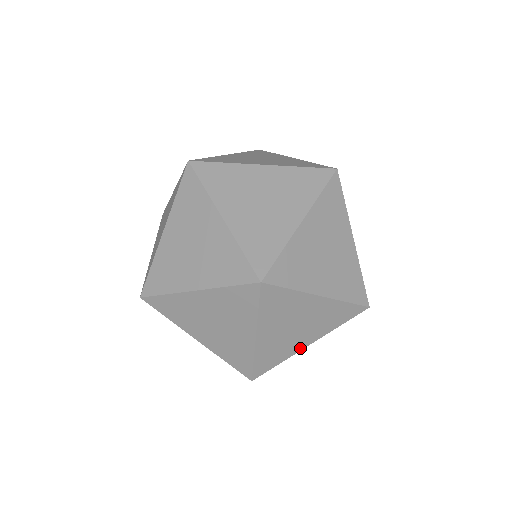
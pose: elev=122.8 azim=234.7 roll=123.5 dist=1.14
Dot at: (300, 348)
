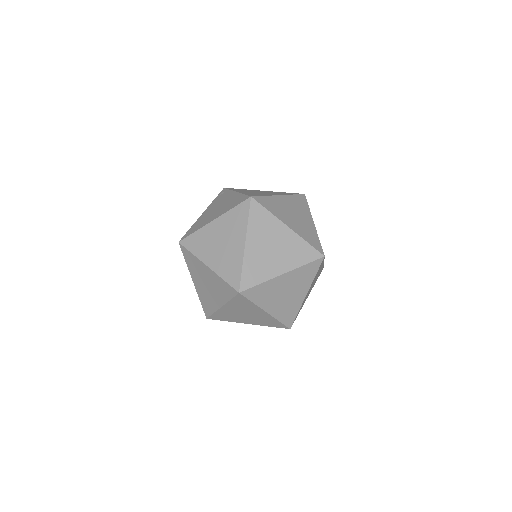
Dot at: occluded
